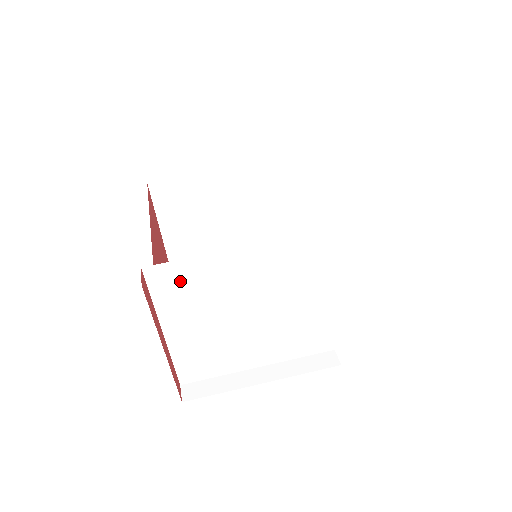
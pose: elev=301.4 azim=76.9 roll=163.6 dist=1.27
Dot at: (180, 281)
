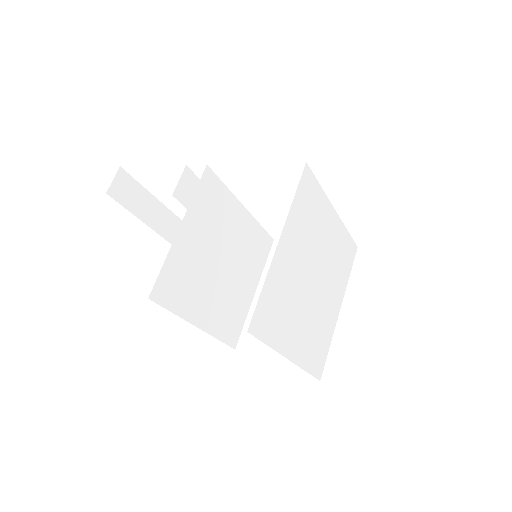
Dot at: (269, 311)
